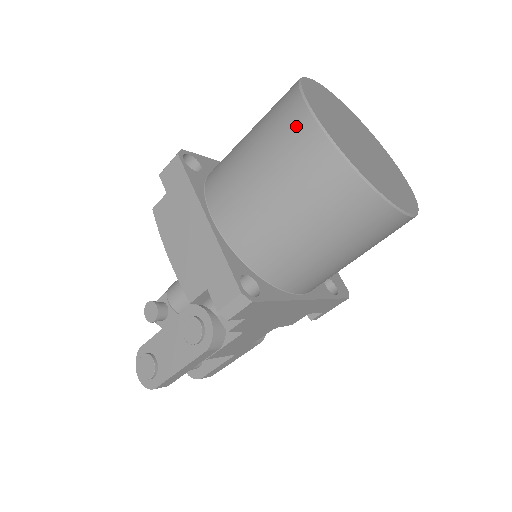
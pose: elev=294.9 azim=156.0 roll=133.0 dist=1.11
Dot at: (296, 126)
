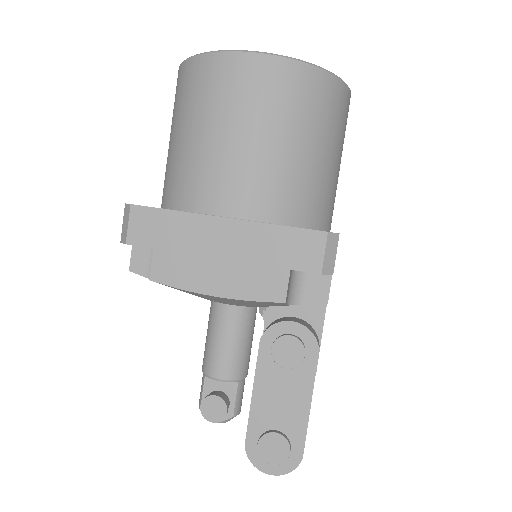
Dot at: (237, 72)
